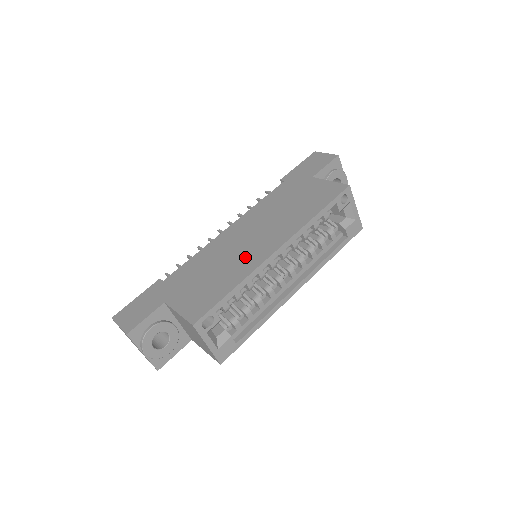
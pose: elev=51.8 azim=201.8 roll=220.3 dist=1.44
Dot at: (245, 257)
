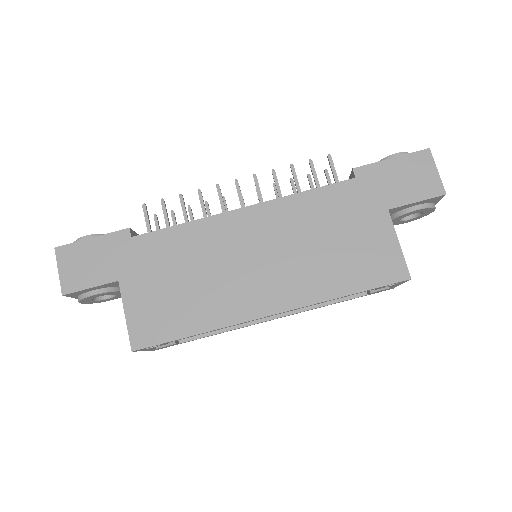
Dot at: (232, 292)
